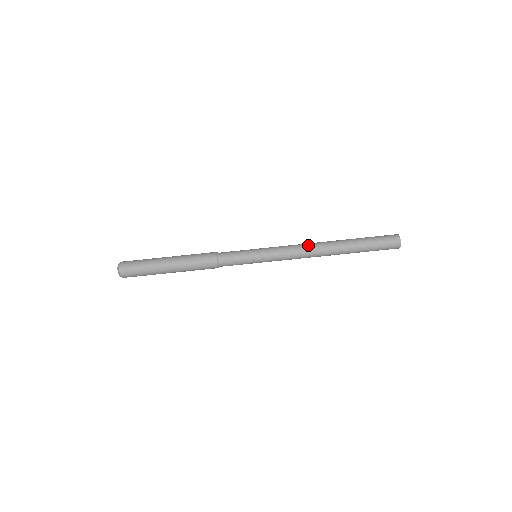
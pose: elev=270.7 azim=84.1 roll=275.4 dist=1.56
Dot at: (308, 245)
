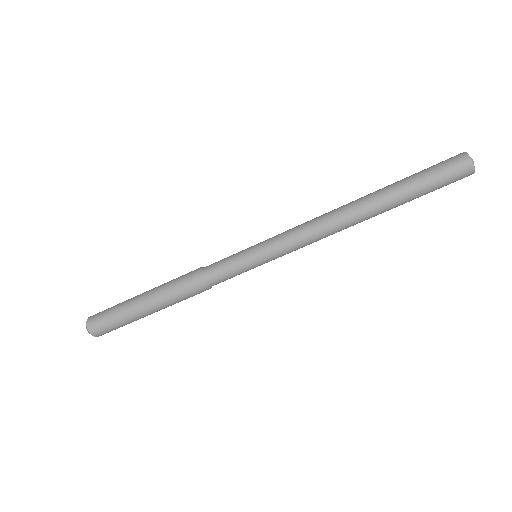
Dot at: (329, 228)
